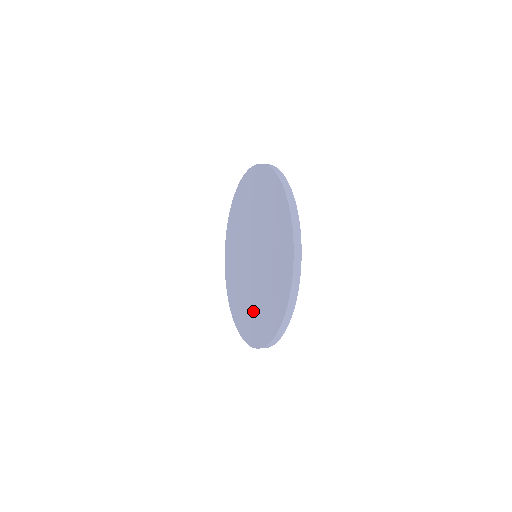
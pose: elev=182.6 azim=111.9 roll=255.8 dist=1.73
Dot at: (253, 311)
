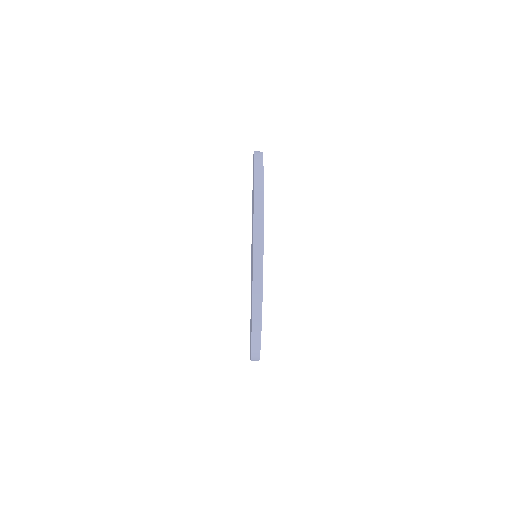
Dot at: occluded
